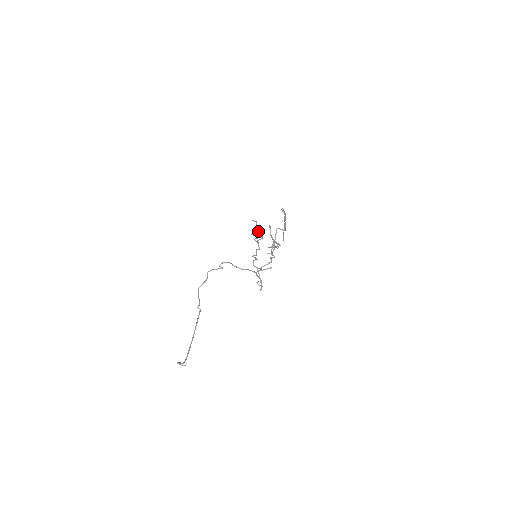
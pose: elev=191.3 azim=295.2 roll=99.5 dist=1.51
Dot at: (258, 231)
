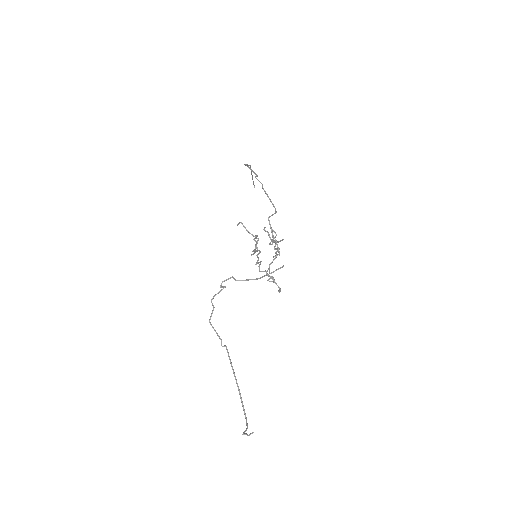
Dot at: (255, 244)
